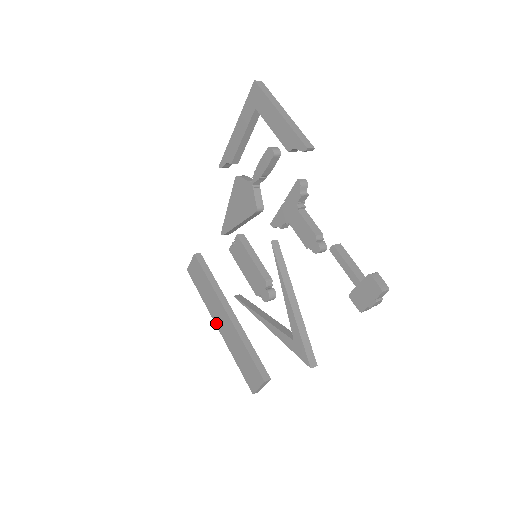
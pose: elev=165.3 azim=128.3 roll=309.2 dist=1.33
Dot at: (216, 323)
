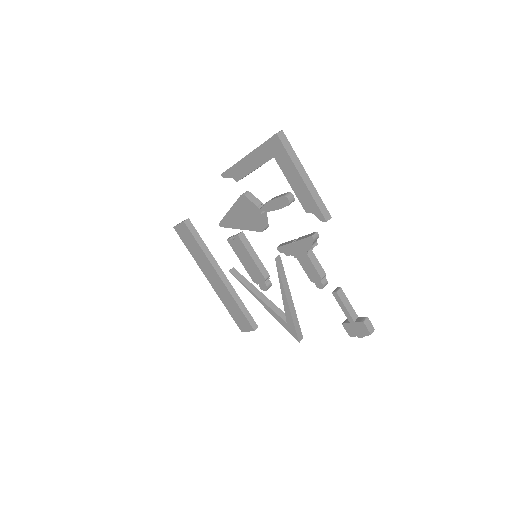
Dot at: (207, 278)
